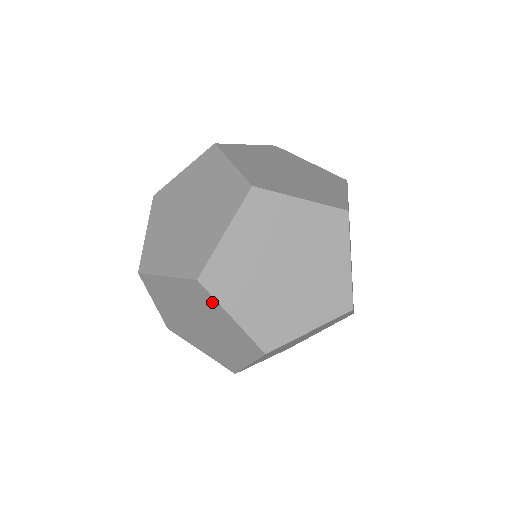
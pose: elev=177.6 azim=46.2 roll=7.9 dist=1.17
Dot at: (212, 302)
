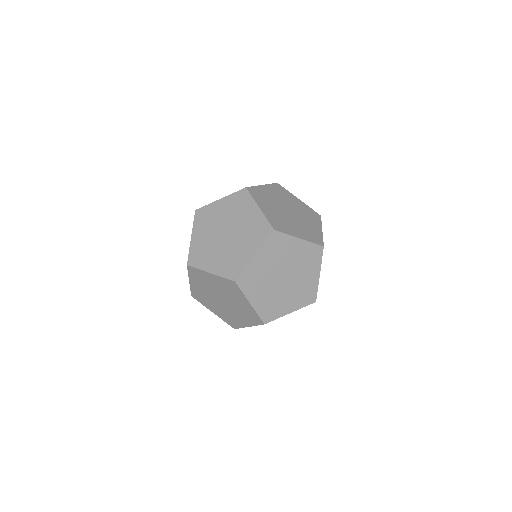
Dot at: (240, 293)
